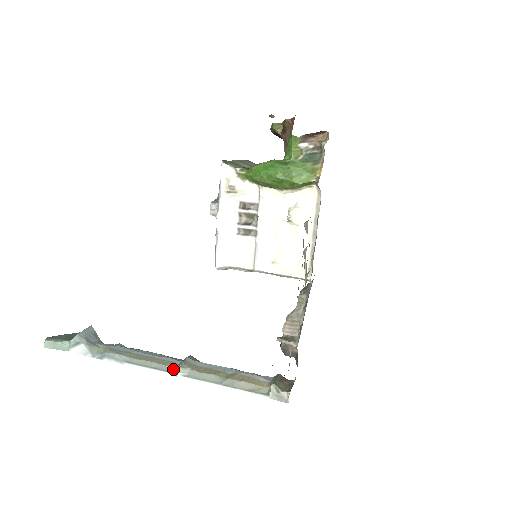
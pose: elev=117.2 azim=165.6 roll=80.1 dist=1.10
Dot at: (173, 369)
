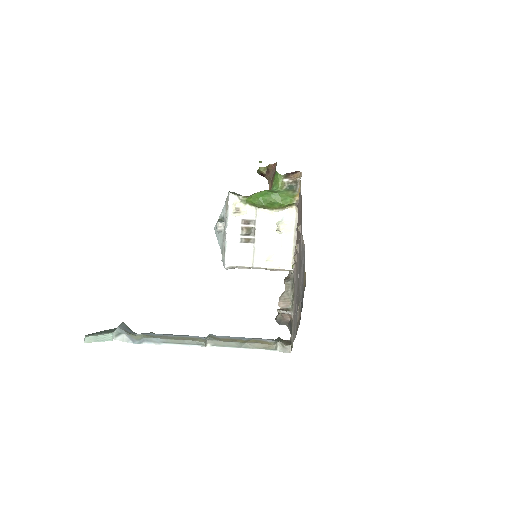
Dot at: (202, 343)
